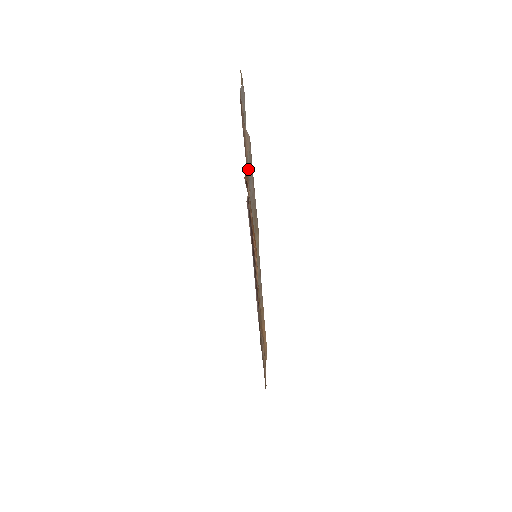
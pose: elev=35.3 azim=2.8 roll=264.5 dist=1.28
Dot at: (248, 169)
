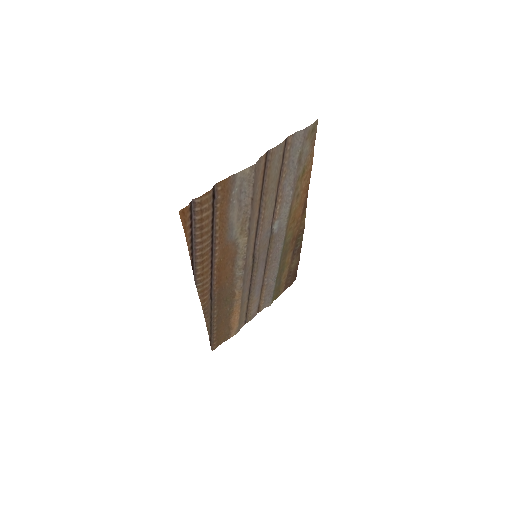
Dot at: (235, 183)
